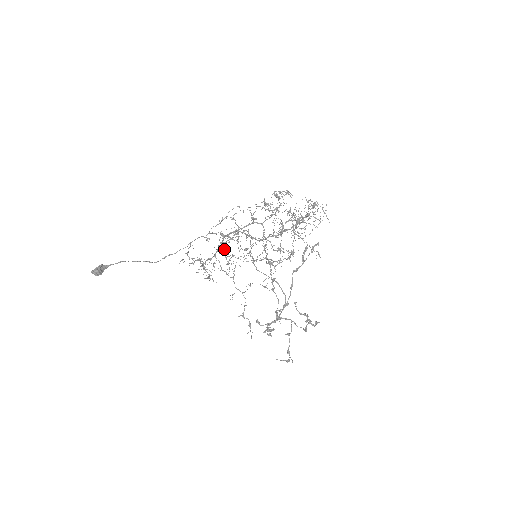
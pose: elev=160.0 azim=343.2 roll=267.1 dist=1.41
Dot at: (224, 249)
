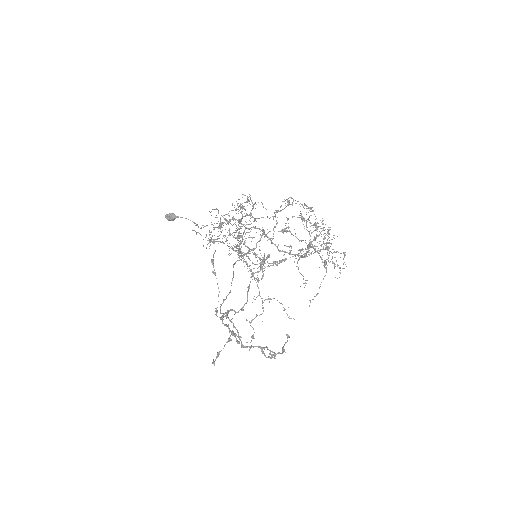
Dot at: (219, 227)
